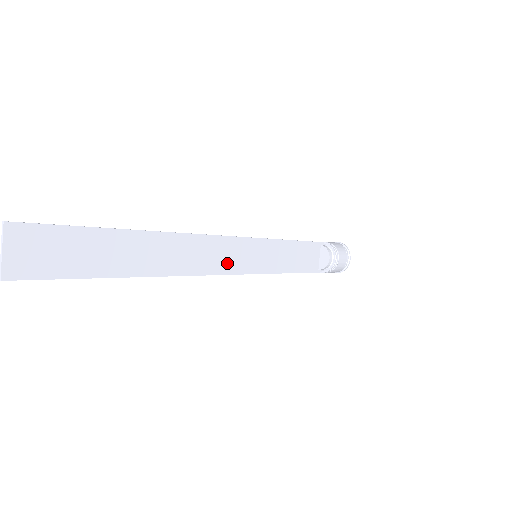
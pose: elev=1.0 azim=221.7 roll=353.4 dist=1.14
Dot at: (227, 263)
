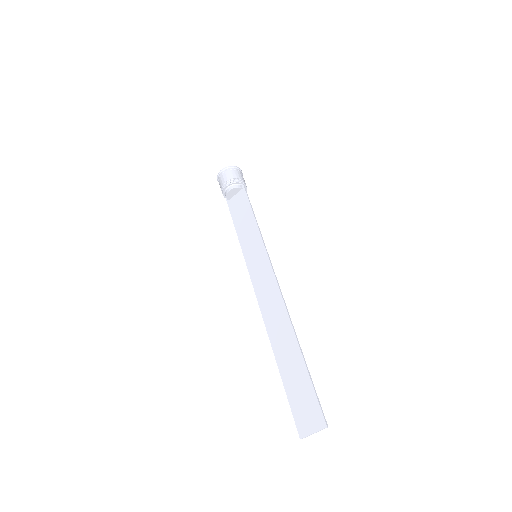
Dot at: (261, 284)
